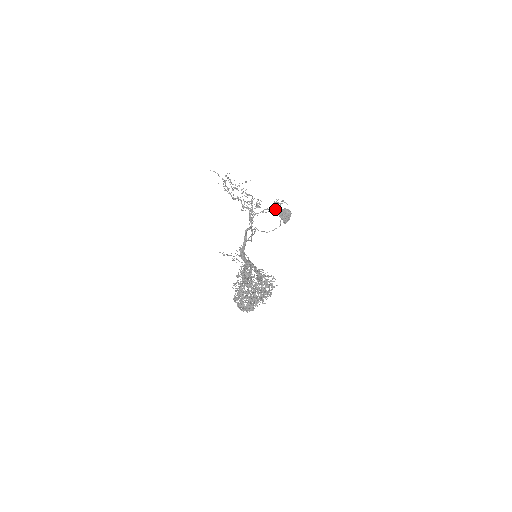
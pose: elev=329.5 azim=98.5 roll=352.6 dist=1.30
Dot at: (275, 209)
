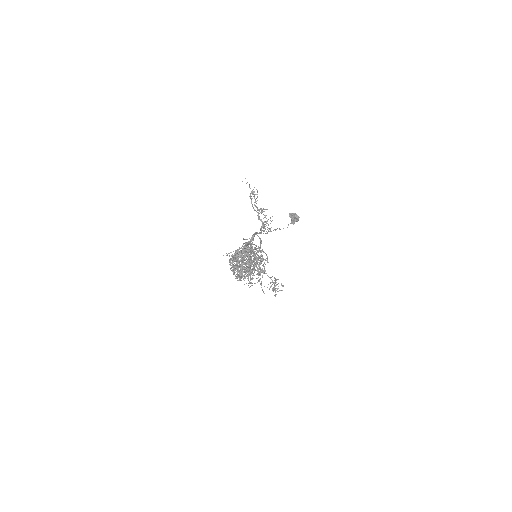
Dot at: occluded
